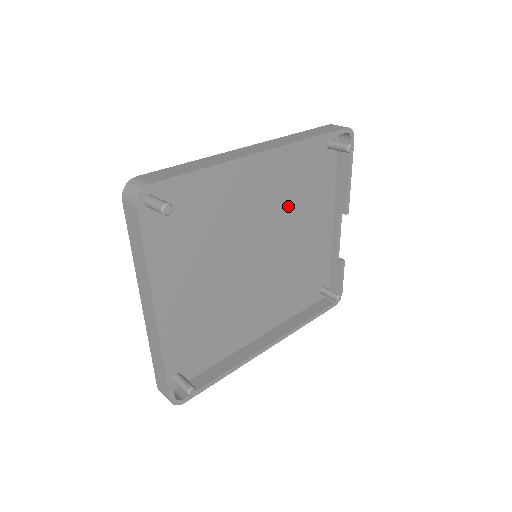
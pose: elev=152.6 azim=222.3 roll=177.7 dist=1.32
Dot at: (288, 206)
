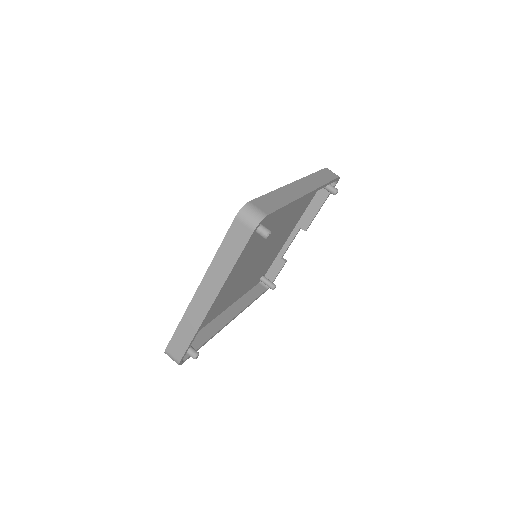
Dot at: (285, 222)
